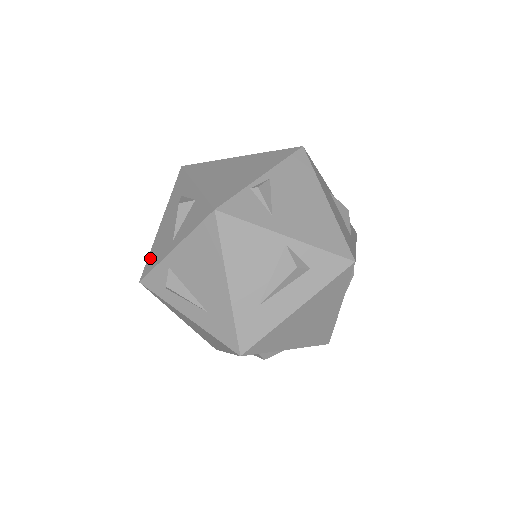
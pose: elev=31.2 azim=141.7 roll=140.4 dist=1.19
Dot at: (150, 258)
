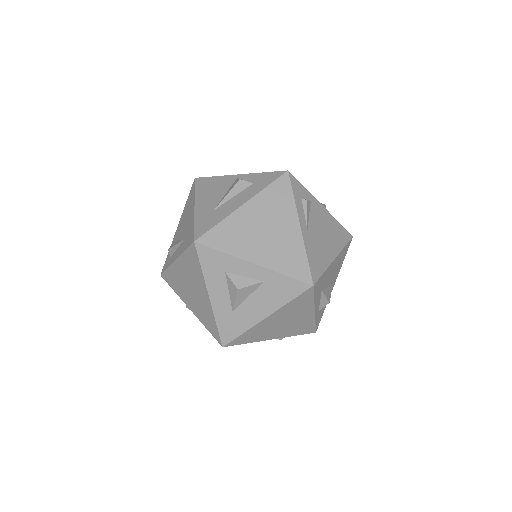
Dot at: occluded
